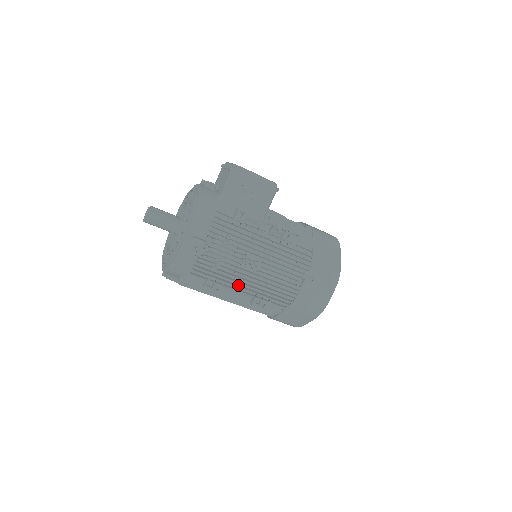
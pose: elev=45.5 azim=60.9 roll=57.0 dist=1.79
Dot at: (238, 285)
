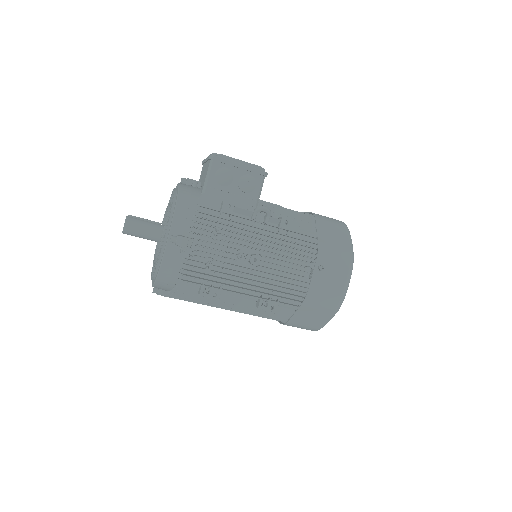
Dot at: (238, 286)
